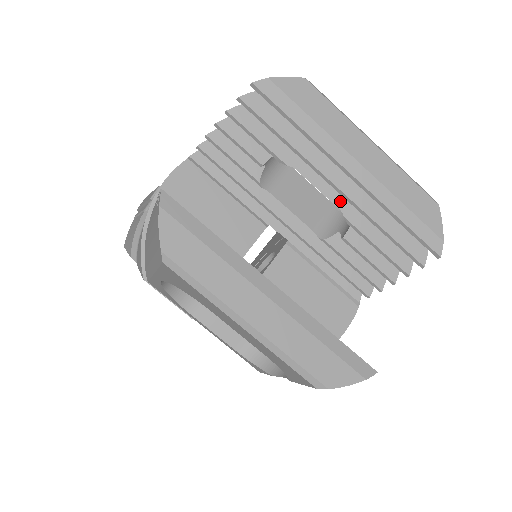
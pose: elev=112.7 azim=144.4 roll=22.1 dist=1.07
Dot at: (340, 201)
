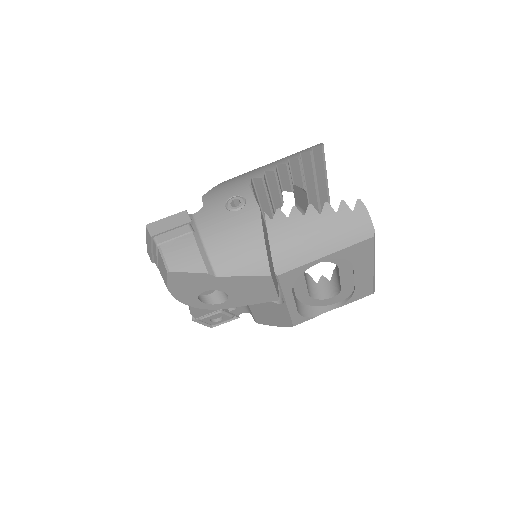
Dot at: occluded
